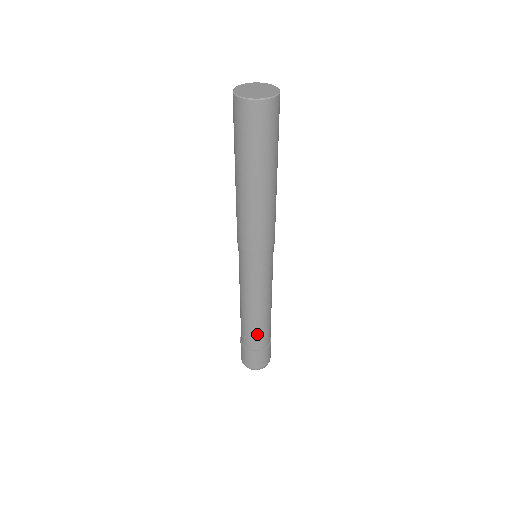
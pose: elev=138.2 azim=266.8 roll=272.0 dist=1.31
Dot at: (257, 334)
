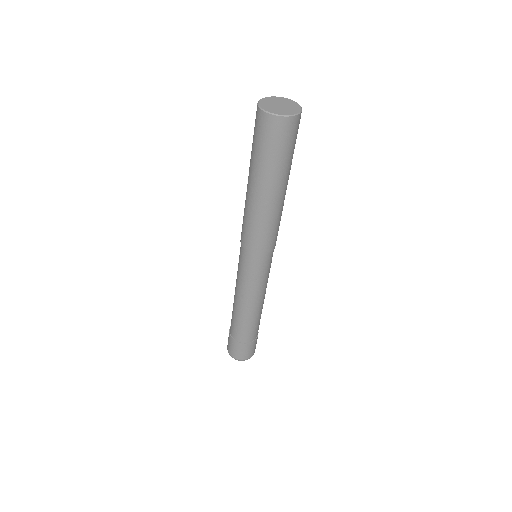
Dot at: (241, 327)
